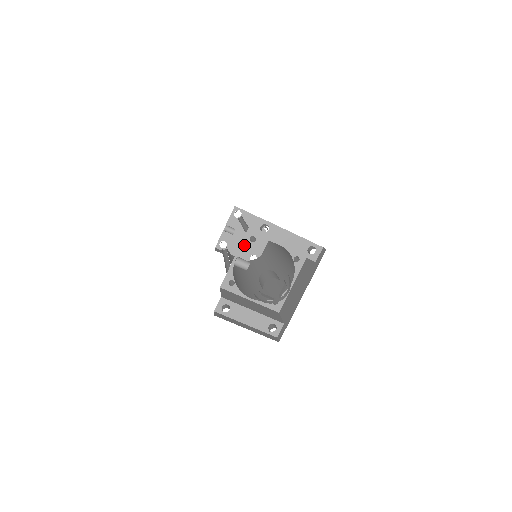
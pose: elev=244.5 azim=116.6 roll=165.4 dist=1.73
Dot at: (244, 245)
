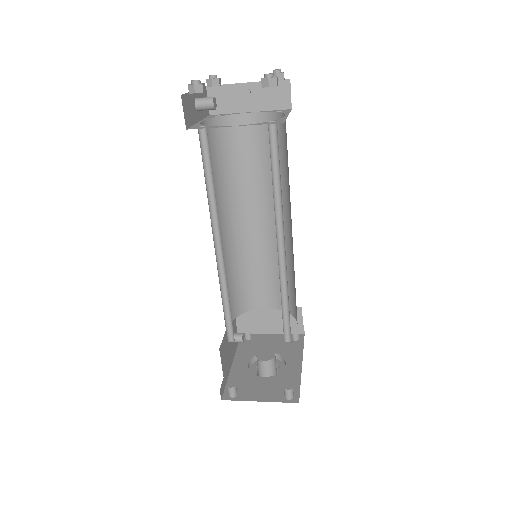
Dot at: occluded
